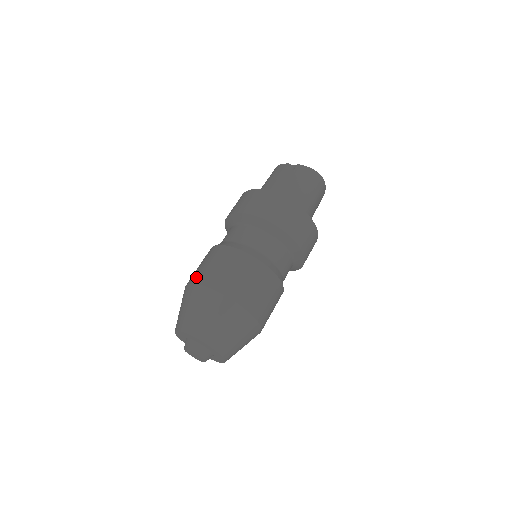
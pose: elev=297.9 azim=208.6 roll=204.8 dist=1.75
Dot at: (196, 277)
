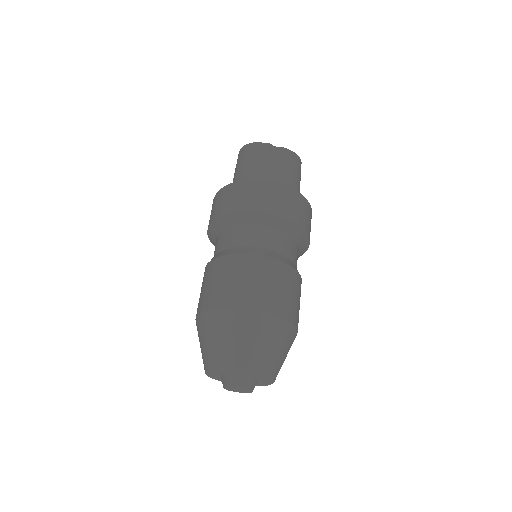
Dot at: (240, 299)
